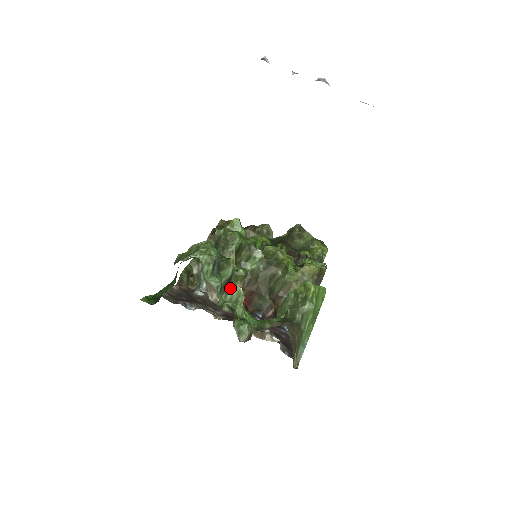
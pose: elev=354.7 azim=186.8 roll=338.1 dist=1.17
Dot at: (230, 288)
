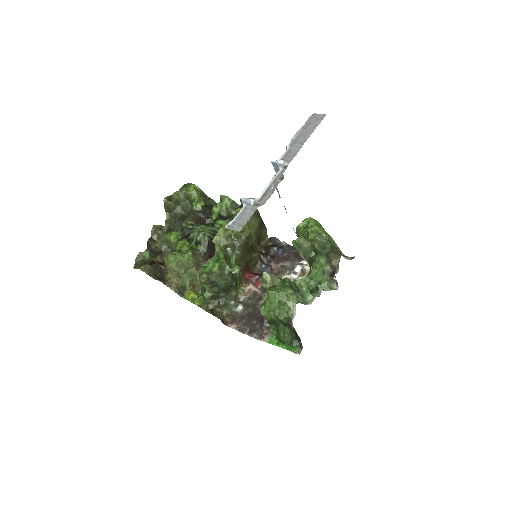
Dot at: (297, 285)
